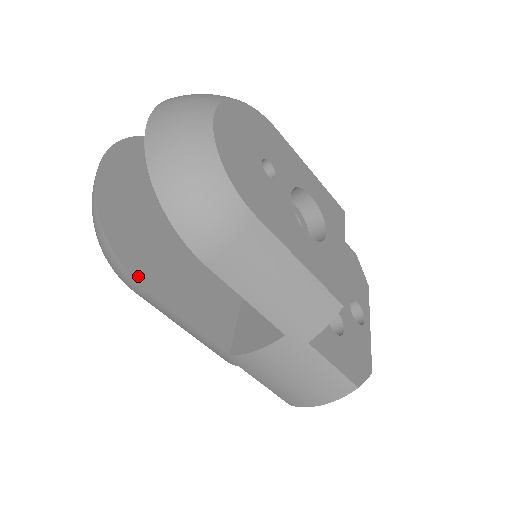
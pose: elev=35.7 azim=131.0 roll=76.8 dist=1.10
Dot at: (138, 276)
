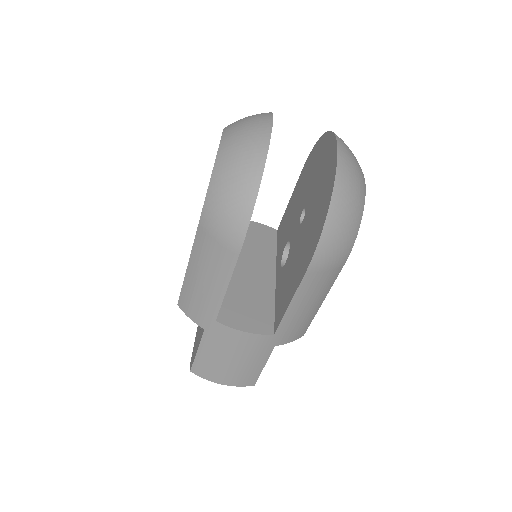
Dot at: (245, 235)
